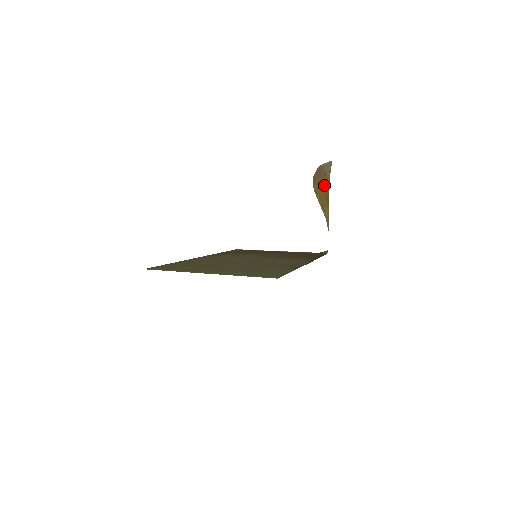
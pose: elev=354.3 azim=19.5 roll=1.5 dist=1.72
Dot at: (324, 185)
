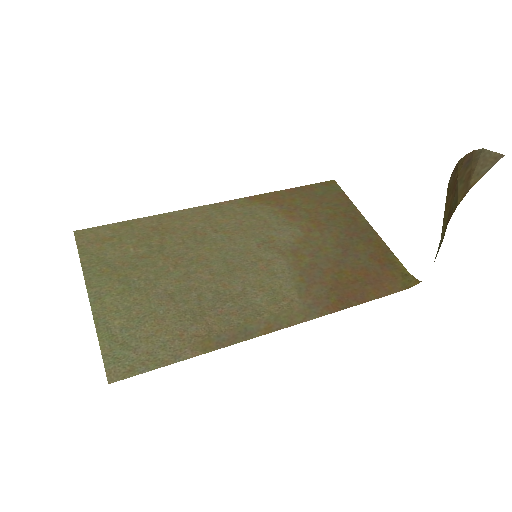
Dot at: (456, 193)
